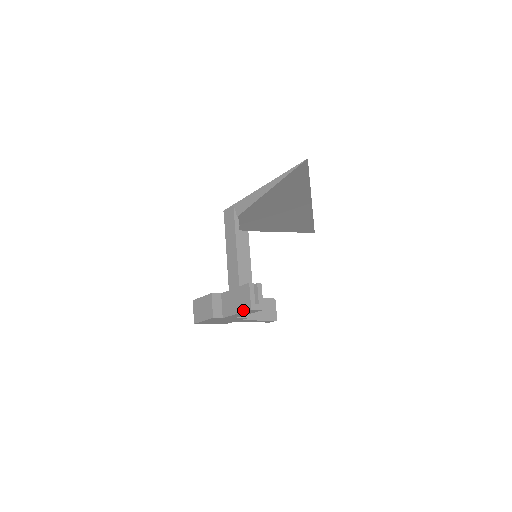
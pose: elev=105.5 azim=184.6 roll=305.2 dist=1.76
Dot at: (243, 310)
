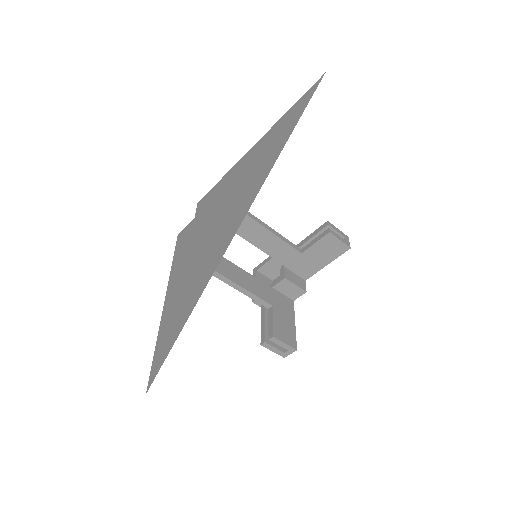
Dot at: occluded
